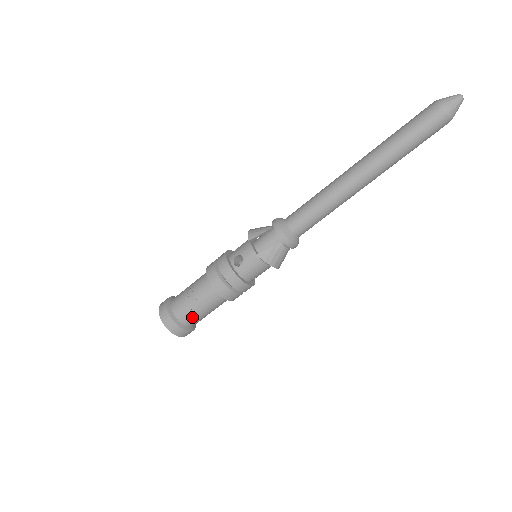
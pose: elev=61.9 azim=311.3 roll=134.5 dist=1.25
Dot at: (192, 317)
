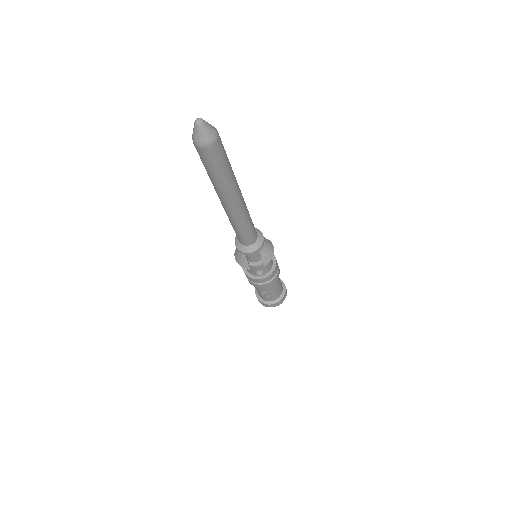
Dot at: (280, 290)
